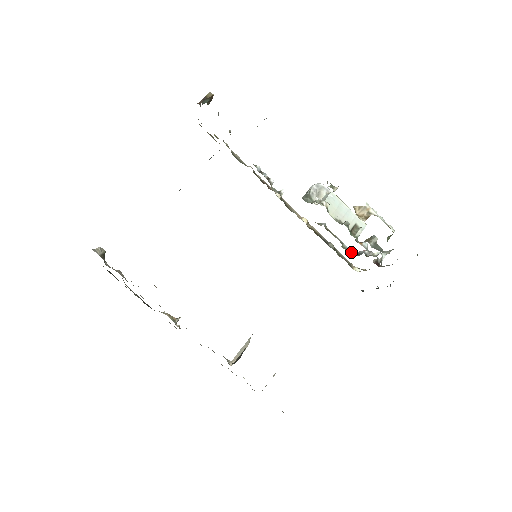
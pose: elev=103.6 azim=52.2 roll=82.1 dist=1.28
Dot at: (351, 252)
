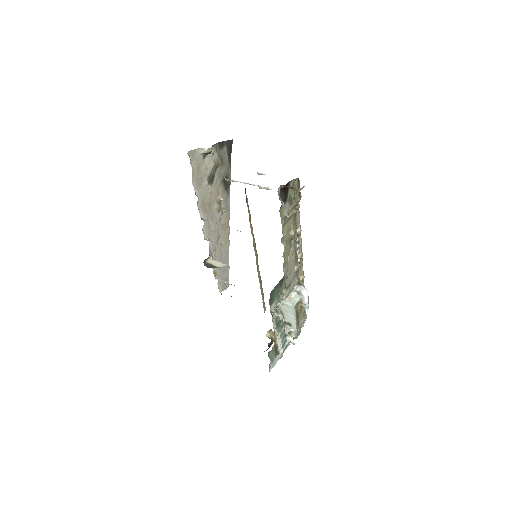
Dot at: occluded
